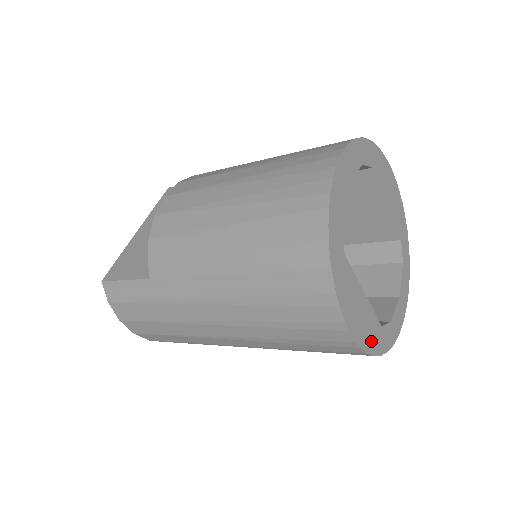
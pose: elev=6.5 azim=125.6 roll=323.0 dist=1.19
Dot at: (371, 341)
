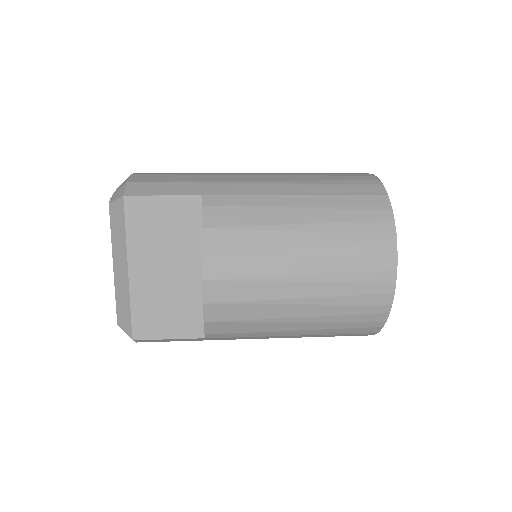
Dot at: occluded
